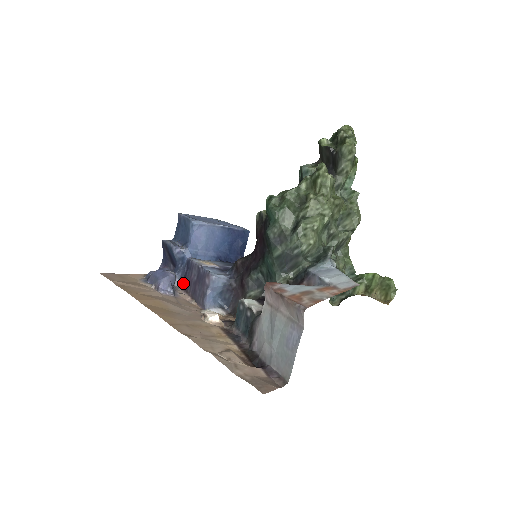
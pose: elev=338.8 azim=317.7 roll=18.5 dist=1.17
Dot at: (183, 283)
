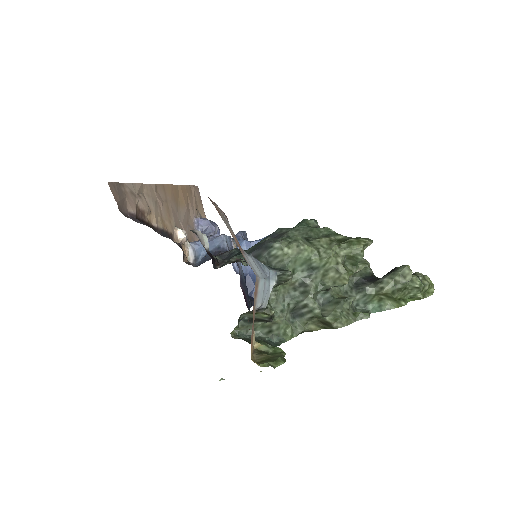
Dot at: occluded
